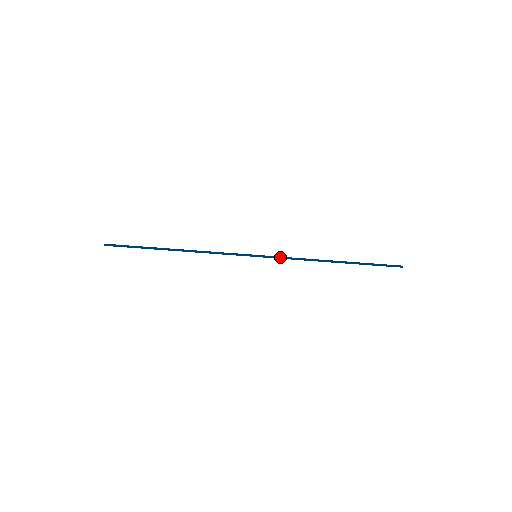
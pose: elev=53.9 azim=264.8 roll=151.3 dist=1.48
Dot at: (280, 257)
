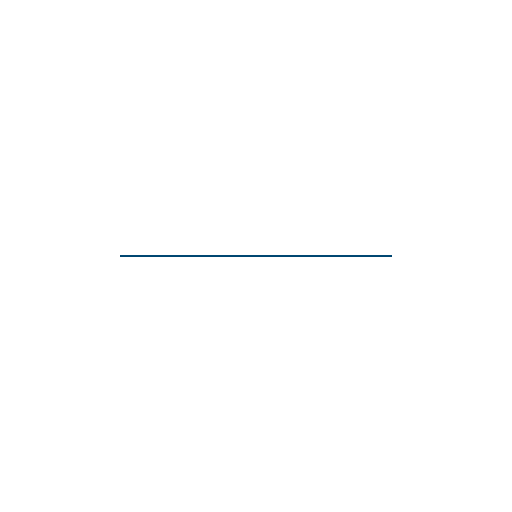
Dot at: occluded
